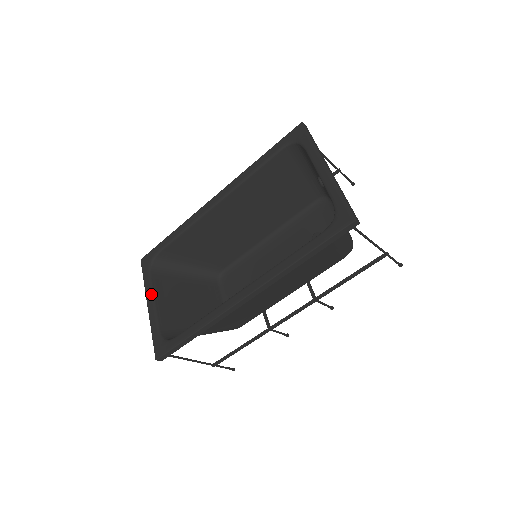
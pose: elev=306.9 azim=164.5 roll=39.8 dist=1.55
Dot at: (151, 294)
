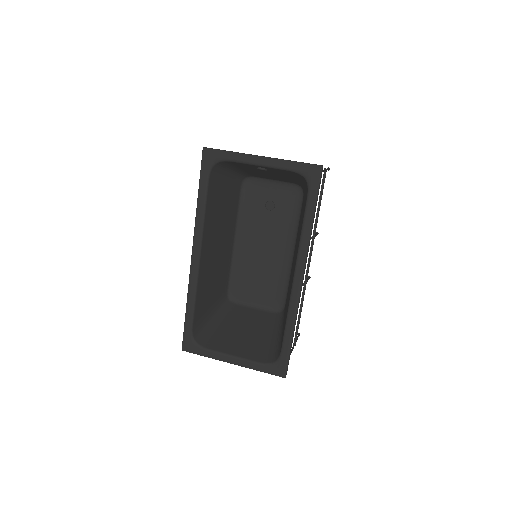
Dot at: (224, 355)
